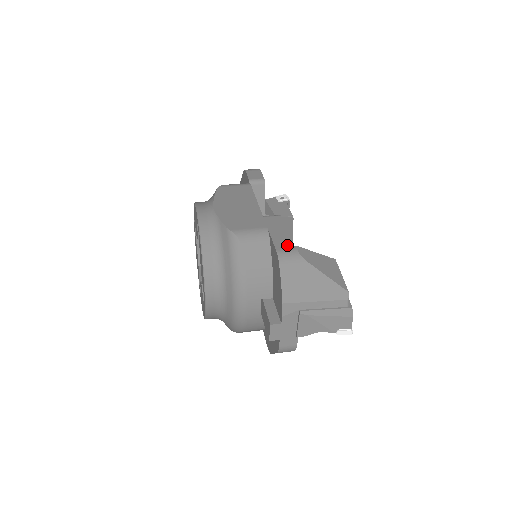
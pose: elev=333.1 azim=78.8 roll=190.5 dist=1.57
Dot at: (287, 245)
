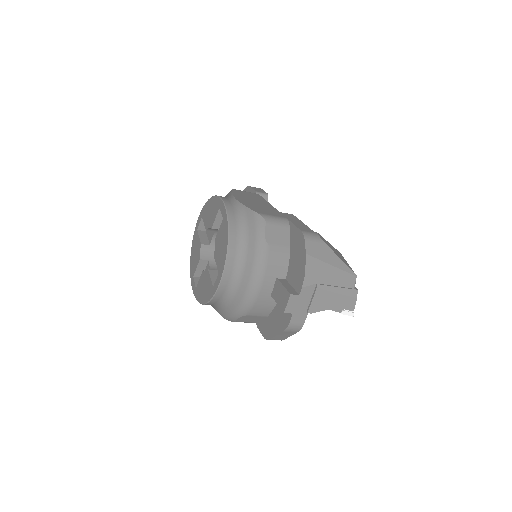
Dot at: (308, 230)
